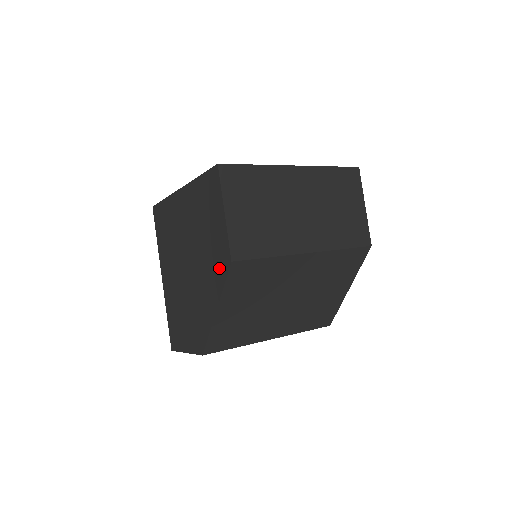
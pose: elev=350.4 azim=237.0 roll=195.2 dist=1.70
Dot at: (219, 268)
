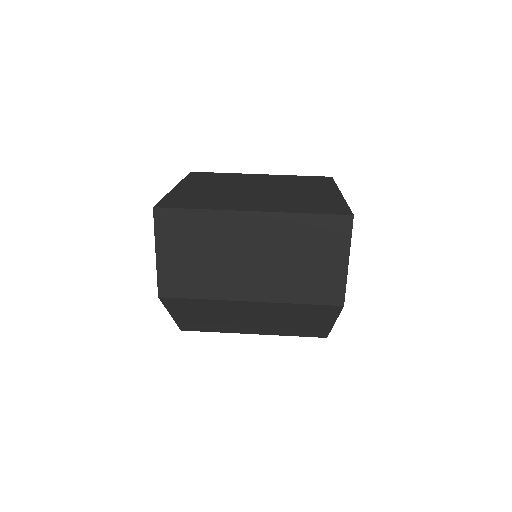
Dot at: occluded
